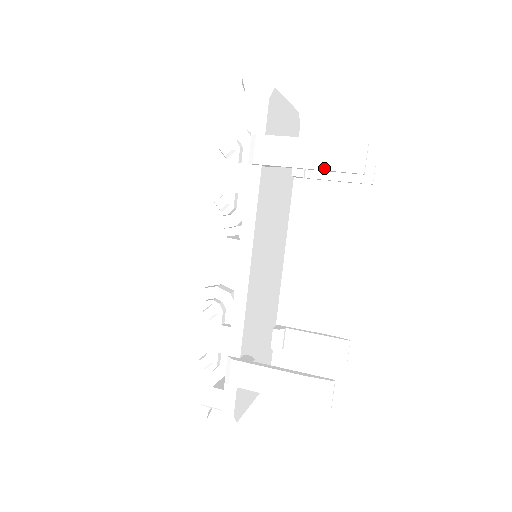
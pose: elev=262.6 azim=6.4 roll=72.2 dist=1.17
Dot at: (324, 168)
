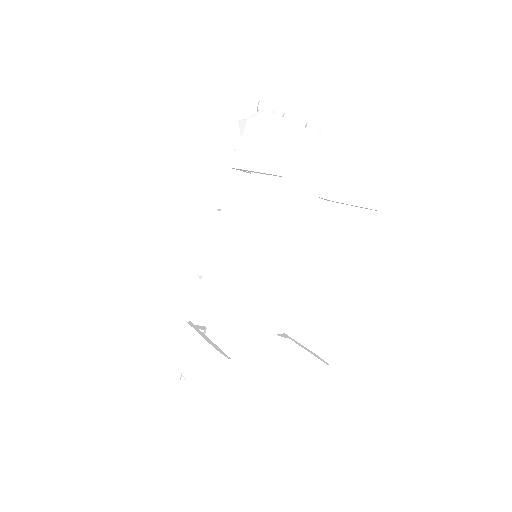
Dot at: (261, 171)
